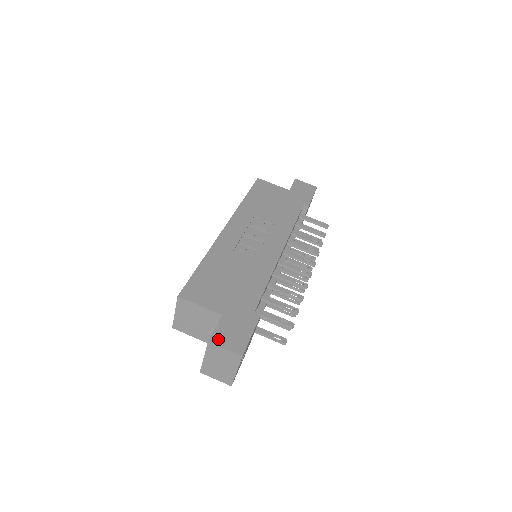
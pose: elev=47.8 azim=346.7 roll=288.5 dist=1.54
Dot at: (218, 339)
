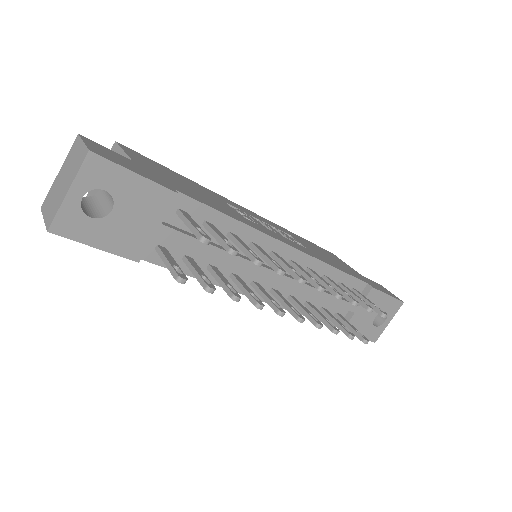
Dot at: (93, 143)
